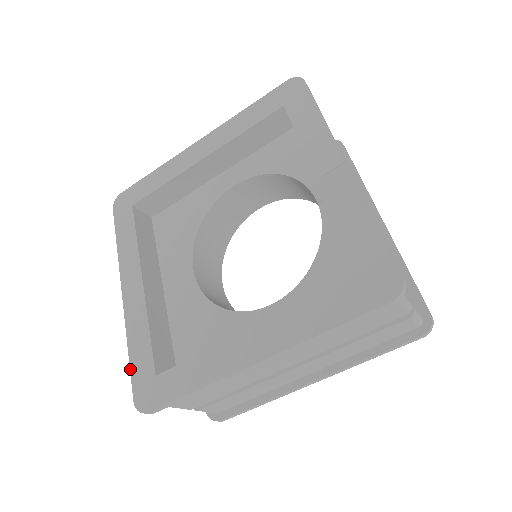
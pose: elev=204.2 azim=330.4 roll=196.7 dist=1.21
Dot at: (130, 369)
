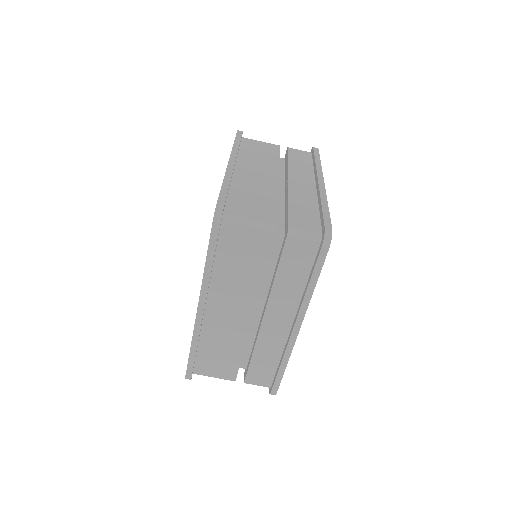
Dot at: occluded
